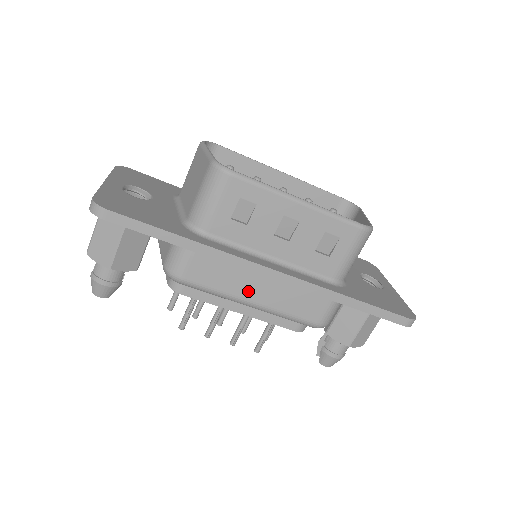
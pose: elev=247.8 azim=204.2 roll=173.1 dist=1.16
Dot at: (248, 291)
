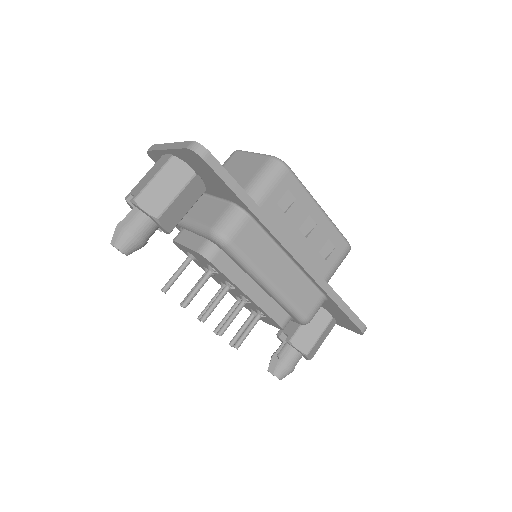
Dot at: (273, 270)
